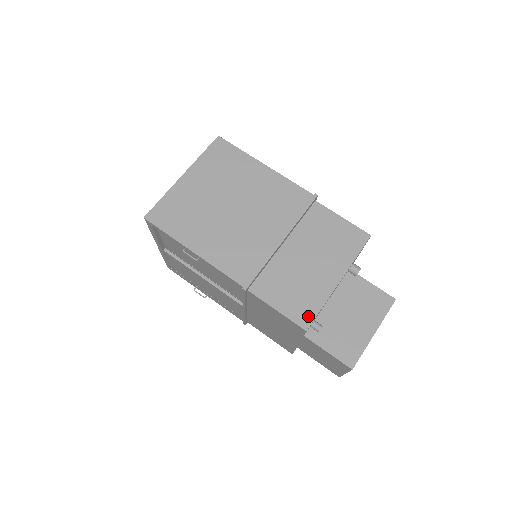
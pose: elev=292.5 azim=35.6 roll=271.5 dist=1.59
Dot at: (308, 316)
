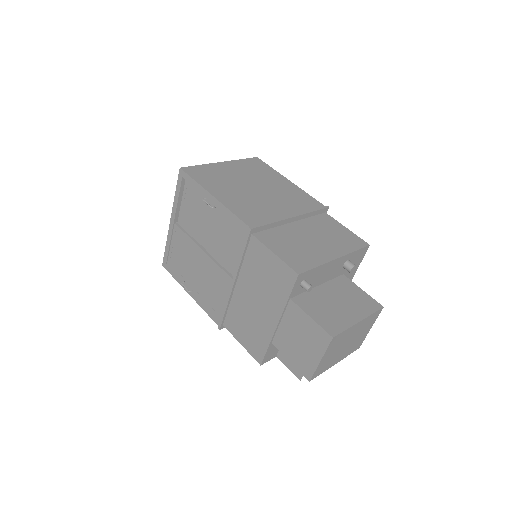
Dot at: (303, 267)
